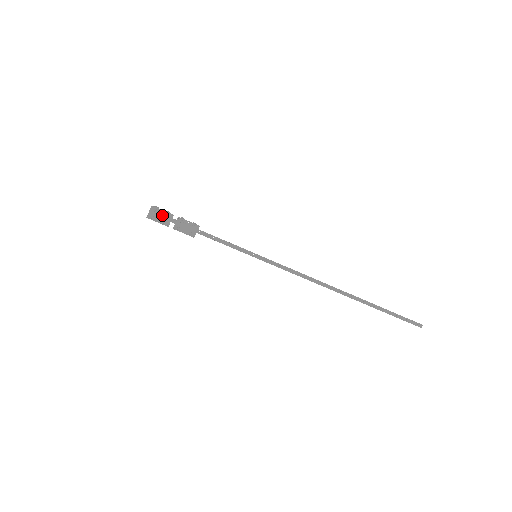
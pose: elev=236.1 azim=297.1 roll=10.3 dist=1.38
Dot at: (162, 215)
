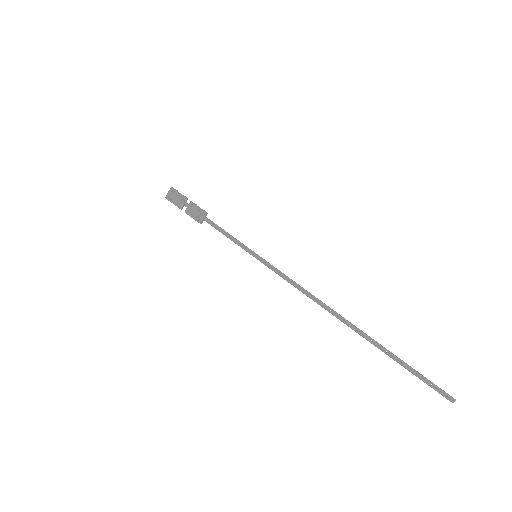
Dot at: (178, 197)
